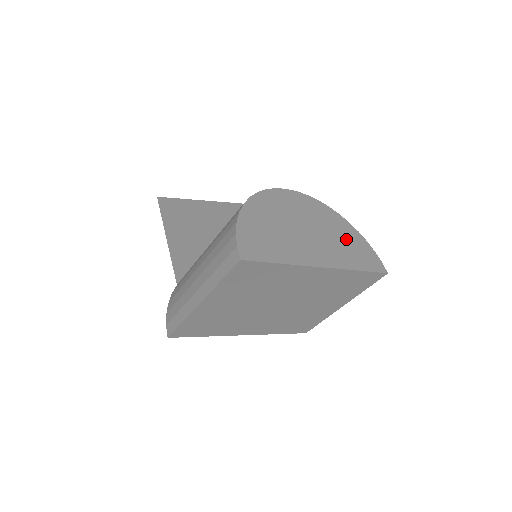
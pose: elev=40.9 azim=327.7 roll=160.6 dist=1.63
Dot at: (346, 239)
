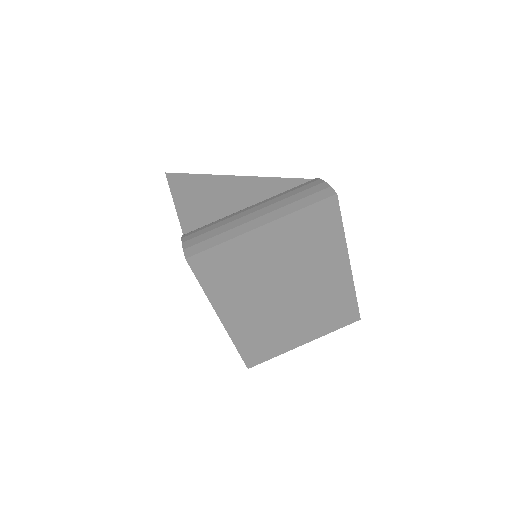
Dot at: occluded
